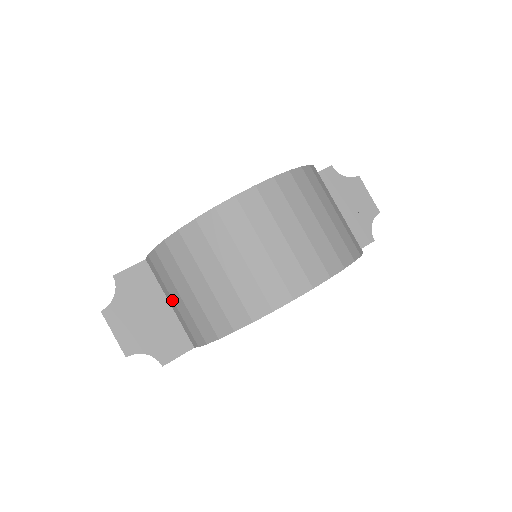
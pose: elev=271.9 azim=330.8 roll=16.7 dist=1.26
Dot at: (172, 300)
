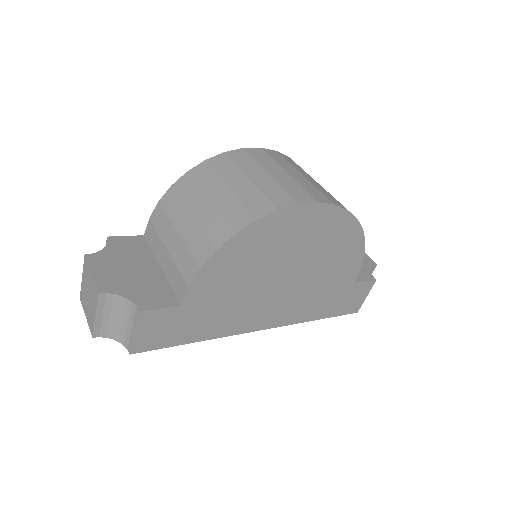
Dot at: (166, 251)
